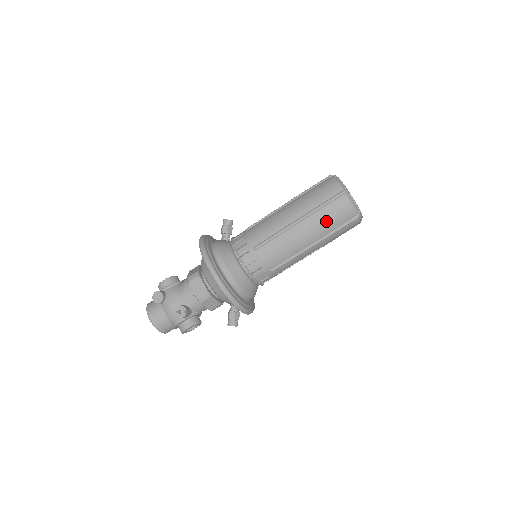
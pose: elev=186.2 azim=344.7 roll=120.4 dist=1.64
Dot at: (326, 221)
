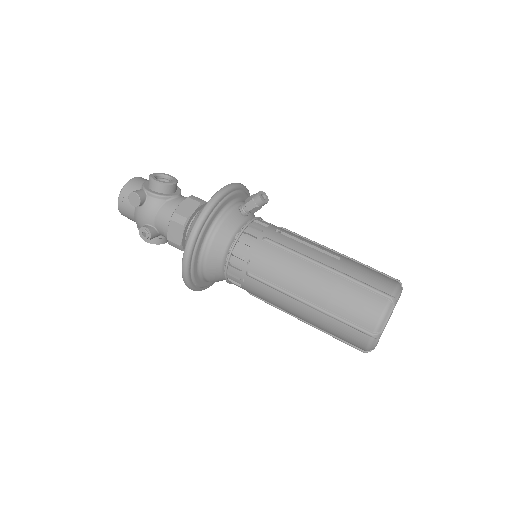
Dot at: (331, 329)
